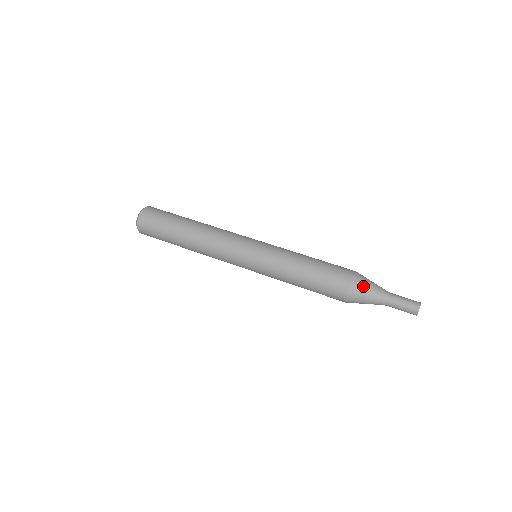
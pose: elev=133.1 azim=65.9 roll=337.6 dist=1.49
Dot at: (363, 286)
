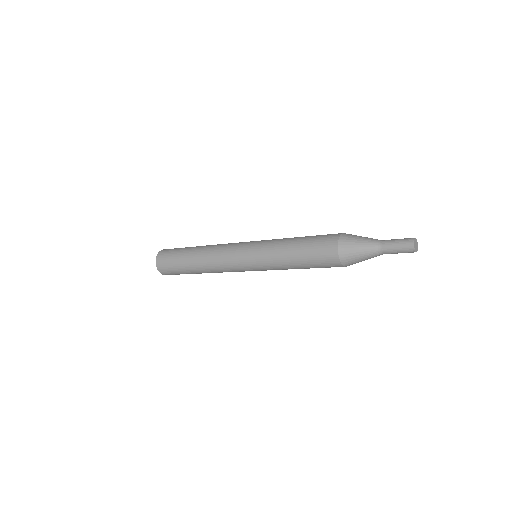
Dot at: (351, 244)
